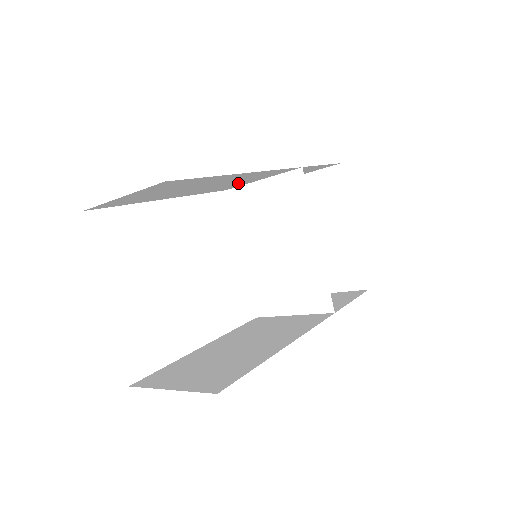
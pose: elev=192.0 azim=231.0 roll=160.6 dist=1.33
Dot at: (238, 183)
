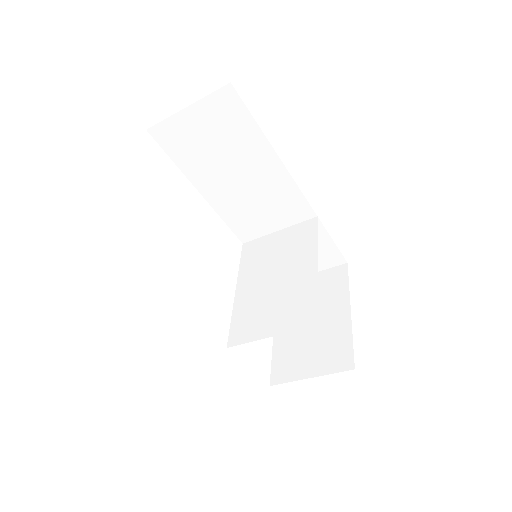
Dot at: (260, 216)
